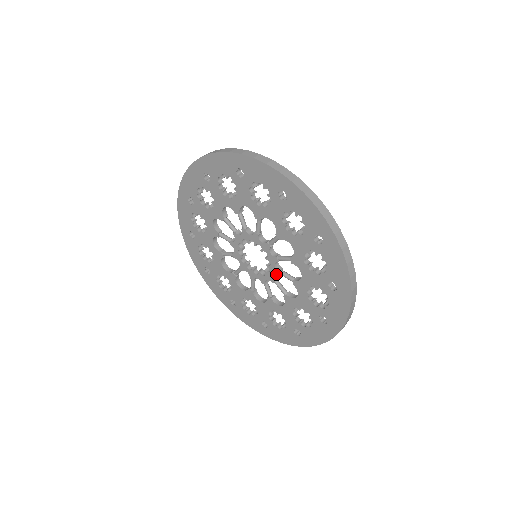
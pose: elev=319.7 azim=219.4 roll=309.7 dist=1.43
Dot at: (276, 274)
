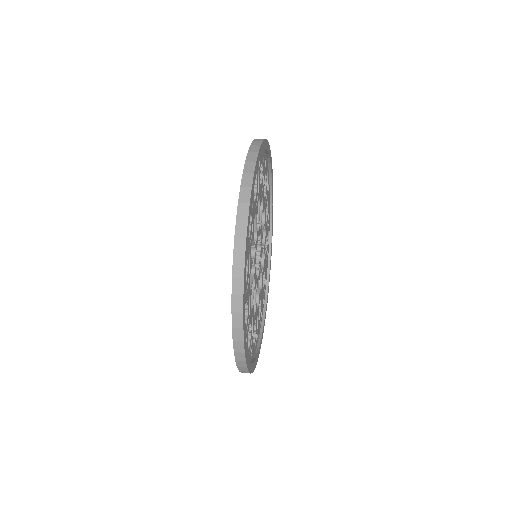
Dot at: (254, 271)
